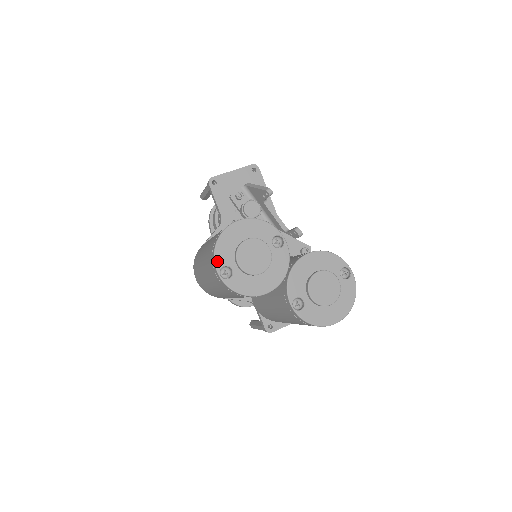
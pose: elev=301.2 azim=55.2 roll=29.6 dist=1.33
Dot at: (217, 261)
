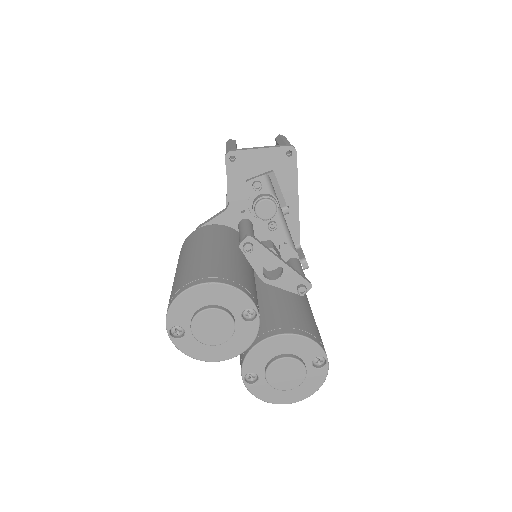
Dot at: (169, 319)
